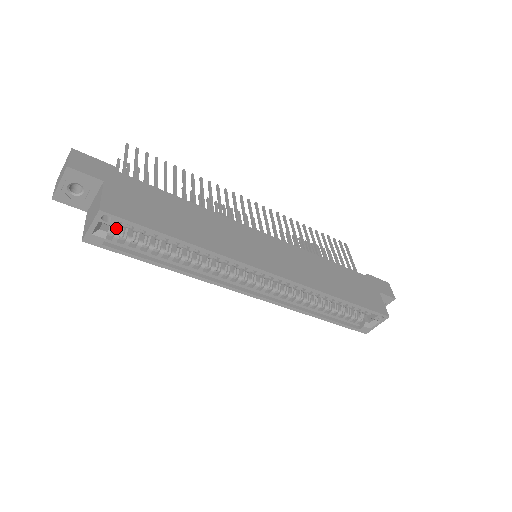
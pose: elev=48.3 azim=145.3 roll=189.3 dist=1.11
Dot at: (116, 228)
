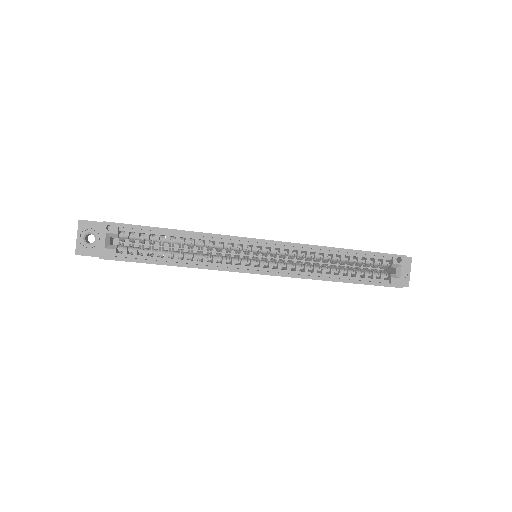
Dot at: (124, 246)
